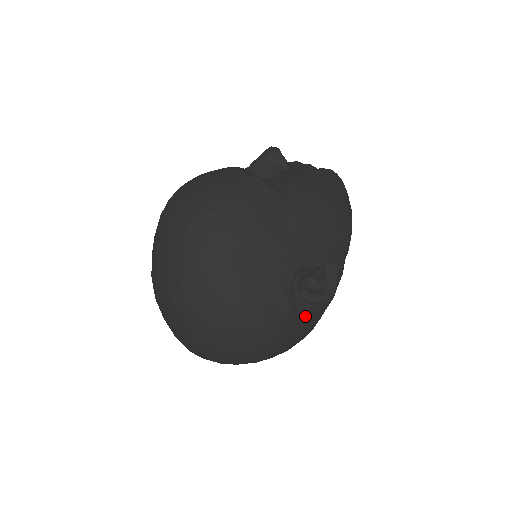
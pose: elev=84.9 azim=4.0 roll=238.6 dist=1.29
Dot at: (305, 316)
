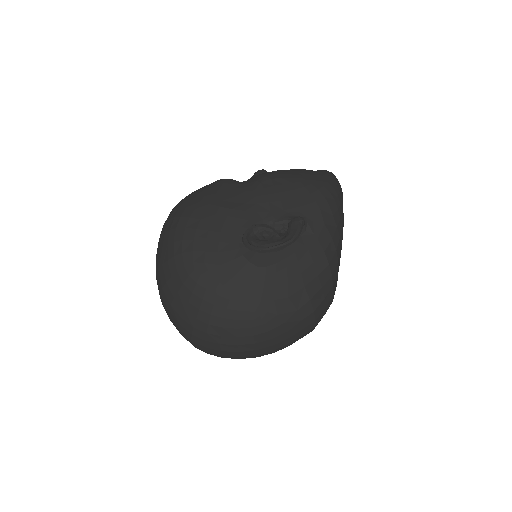
Dot at: (277, 273)
